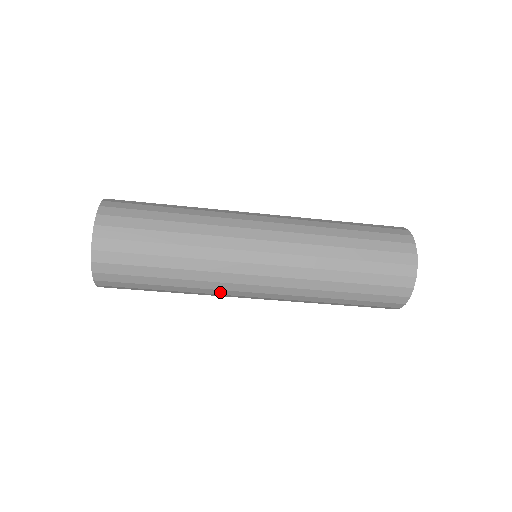
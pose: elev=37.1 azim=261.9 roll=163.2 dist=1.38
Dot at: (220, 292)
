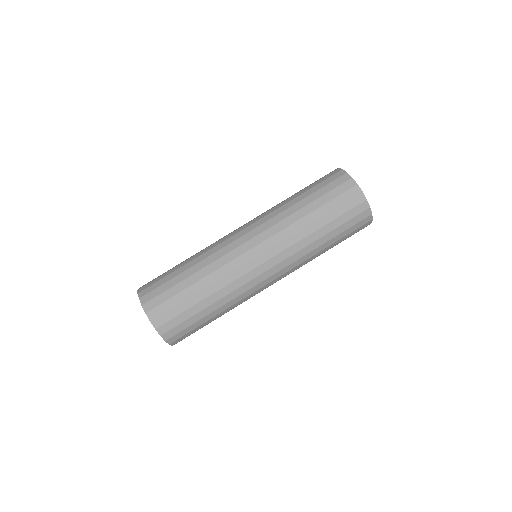
Dot at: (223, 252)
